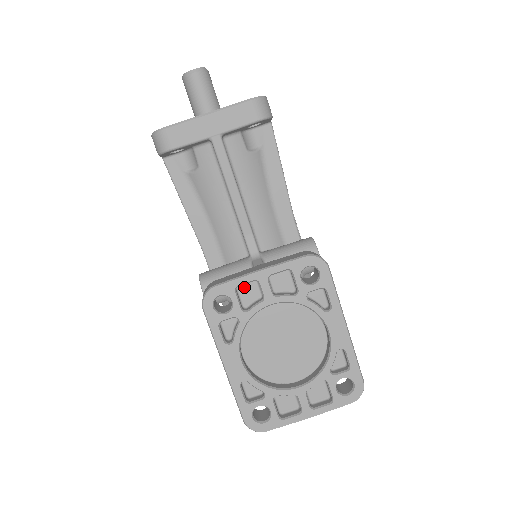
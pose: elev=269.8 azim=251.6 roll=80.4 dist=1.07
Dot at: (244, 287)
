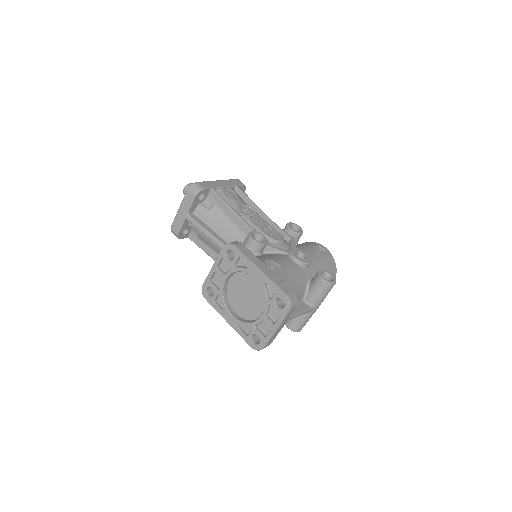
Dot at: (215, 278)
